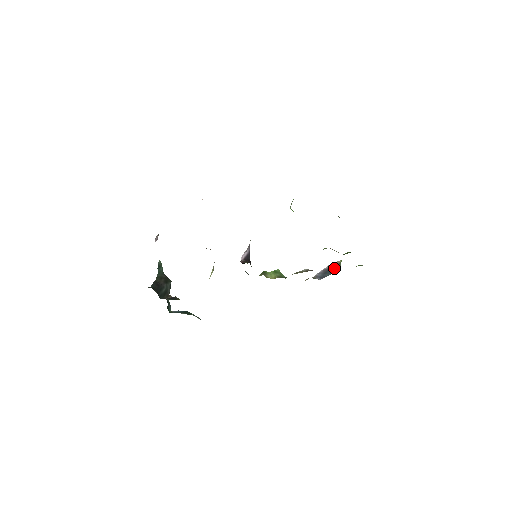
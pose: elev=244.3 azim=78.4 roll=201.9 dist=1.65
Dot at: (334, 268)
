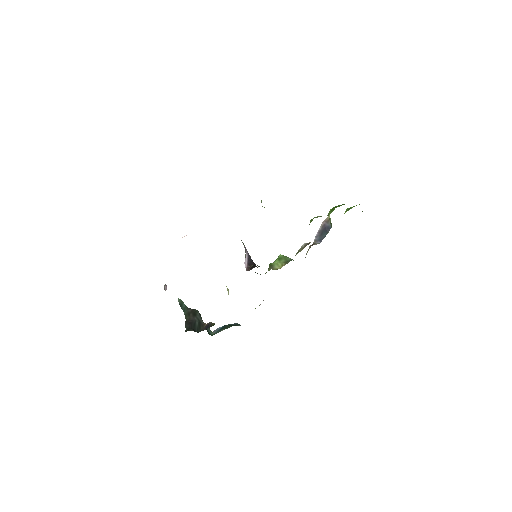
Dot at: (327, 226)
